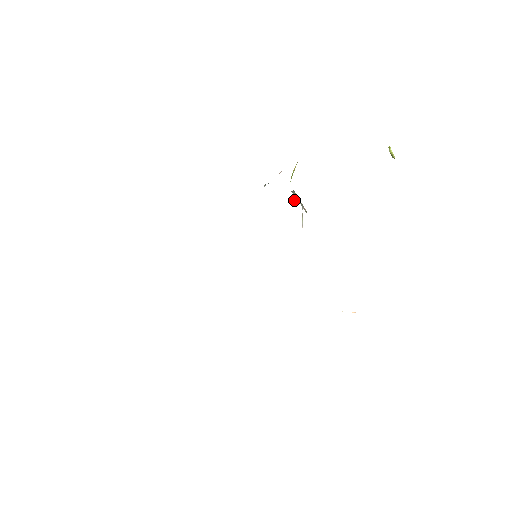
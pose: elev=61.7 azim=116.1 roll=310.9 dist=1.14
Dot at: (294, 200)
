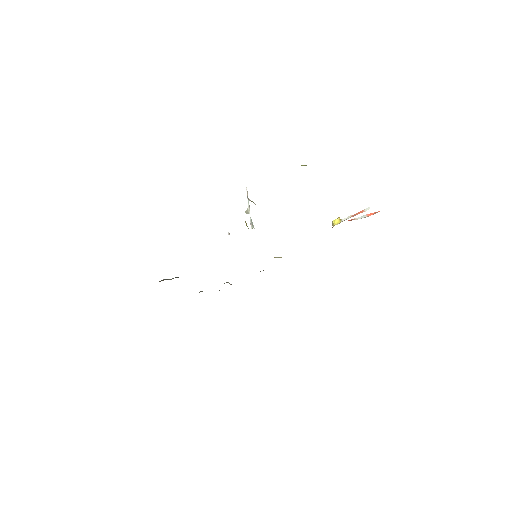
Dot at: (246, 212)
